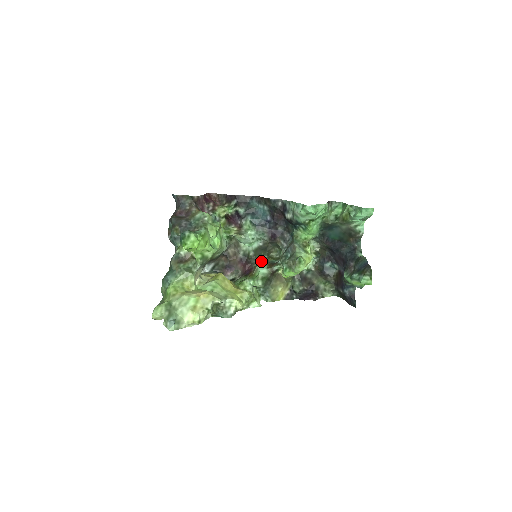
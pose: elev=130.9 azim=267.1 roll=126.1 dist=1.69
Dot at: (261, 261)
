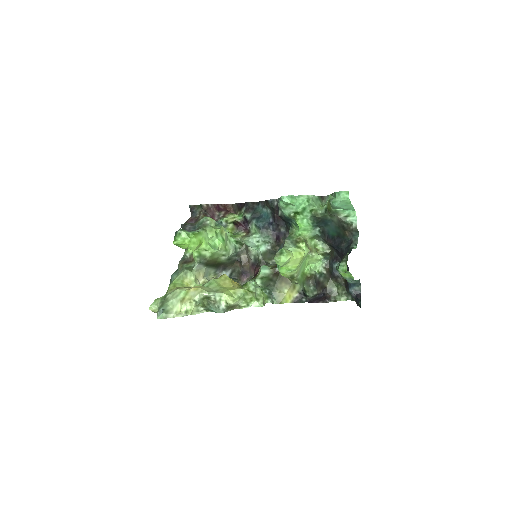
Dot at: (269, 264)
